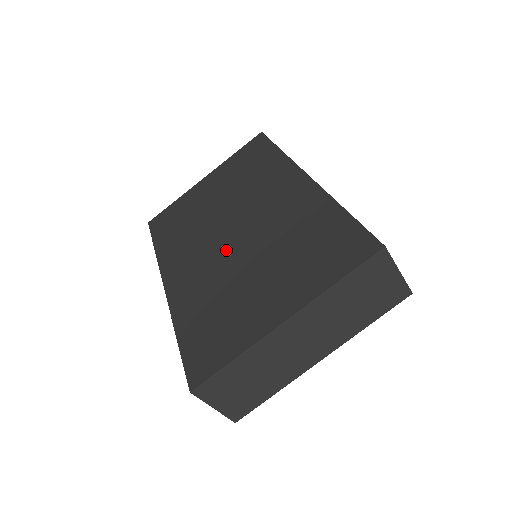
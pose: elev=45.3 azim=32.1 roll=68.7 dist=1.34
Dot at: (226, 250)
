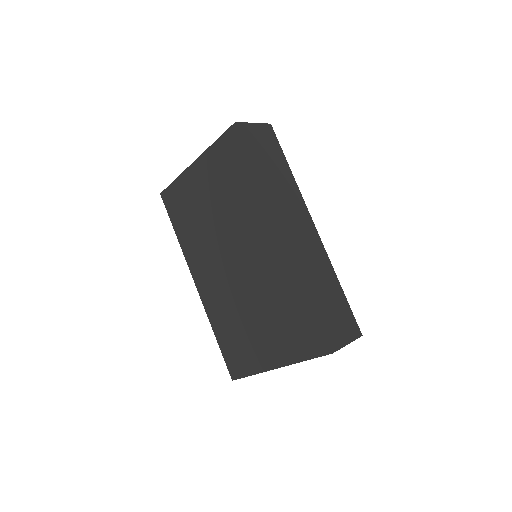
Dot at: (231, 280)
